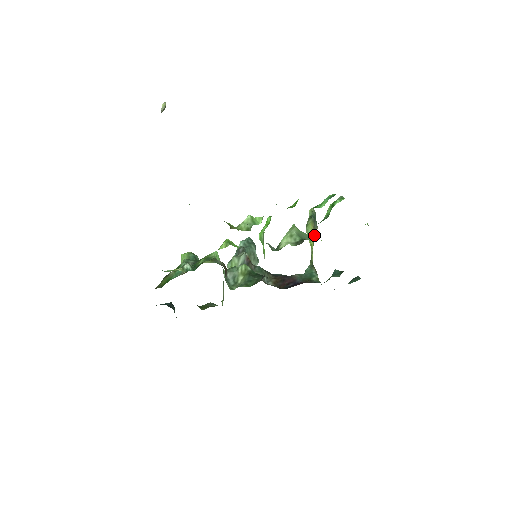
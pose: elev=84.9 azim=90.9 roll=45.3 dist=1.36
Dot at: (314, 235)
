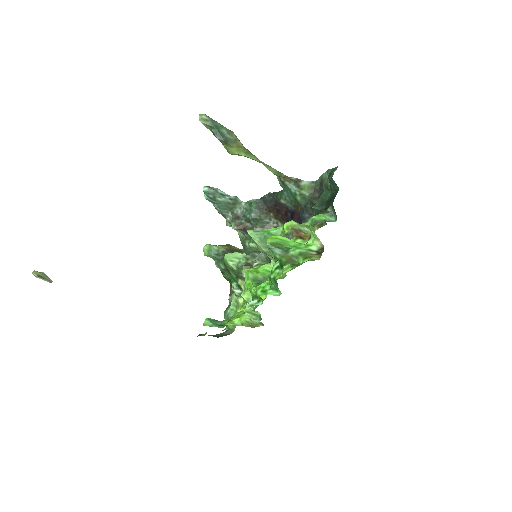
Dot at: (244, 151)
